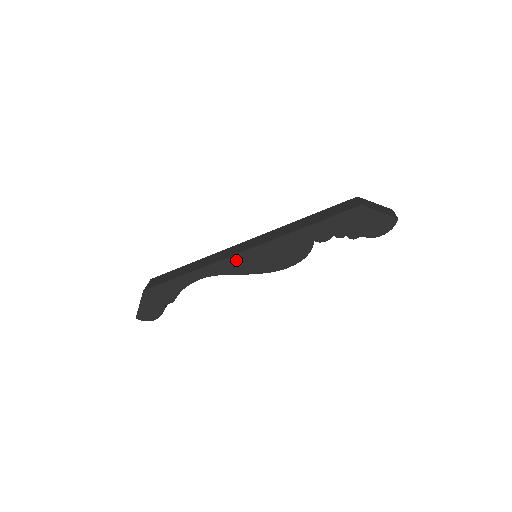
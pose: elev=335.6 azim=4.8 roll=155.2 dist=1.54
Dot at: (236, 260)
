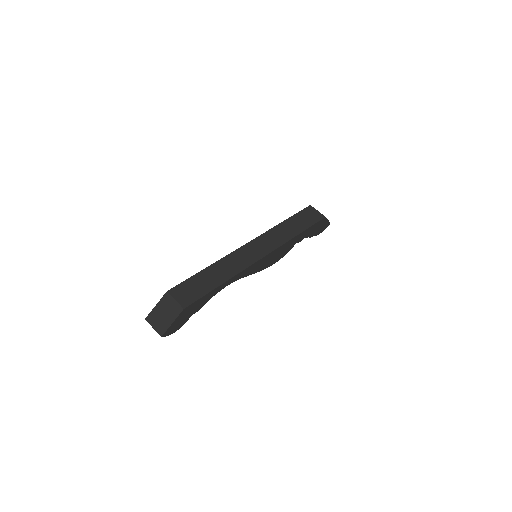
Dot at: (256, 265)
